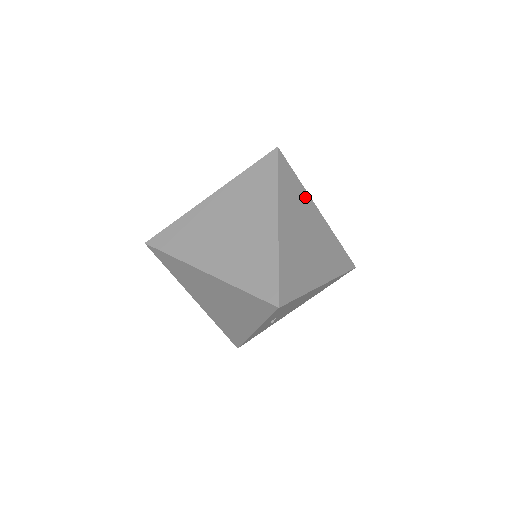
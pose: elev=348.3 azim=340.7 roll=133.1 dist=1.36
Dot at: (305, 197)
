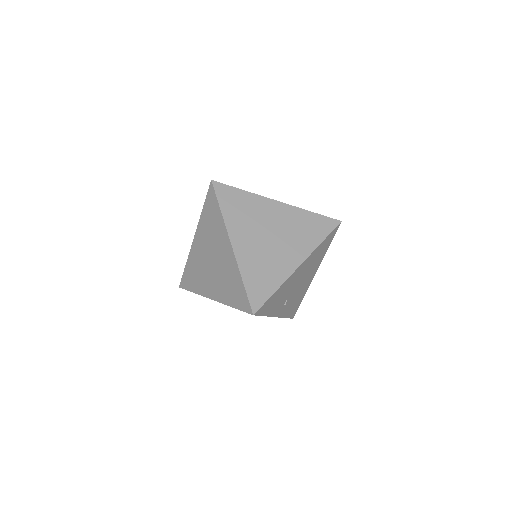
Dot at: (256, 201)
